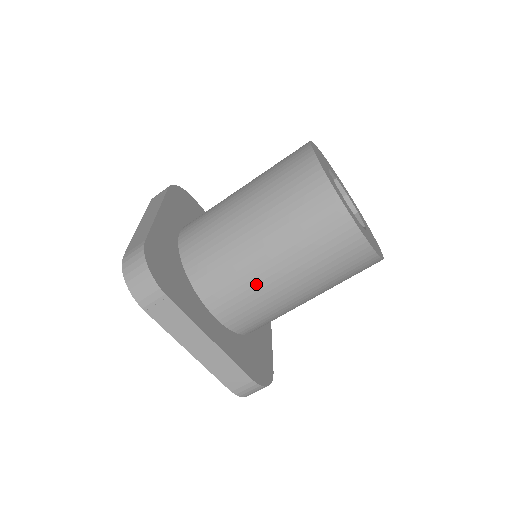
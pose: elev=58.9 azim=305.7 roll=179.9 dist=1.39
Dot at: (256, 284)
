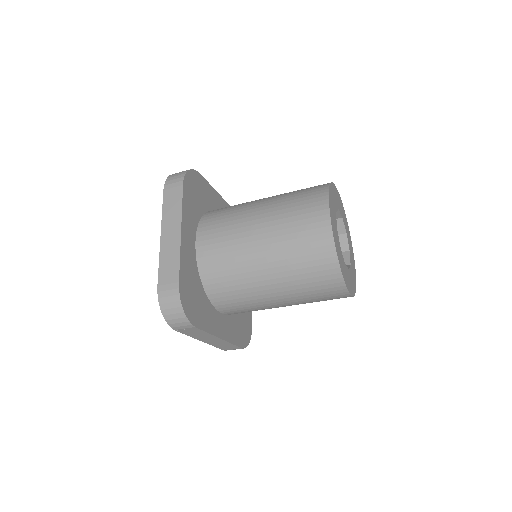
Dot at: (260, 305)
